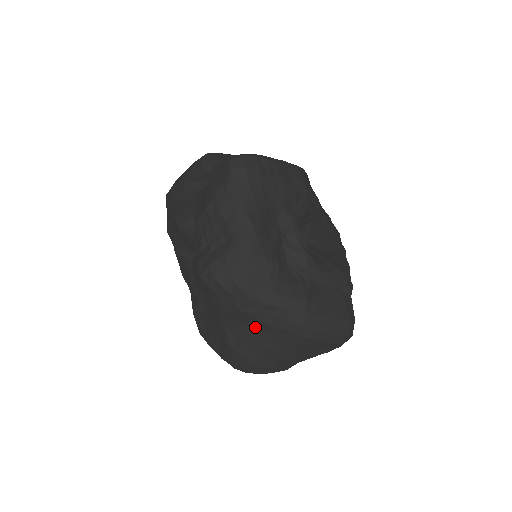
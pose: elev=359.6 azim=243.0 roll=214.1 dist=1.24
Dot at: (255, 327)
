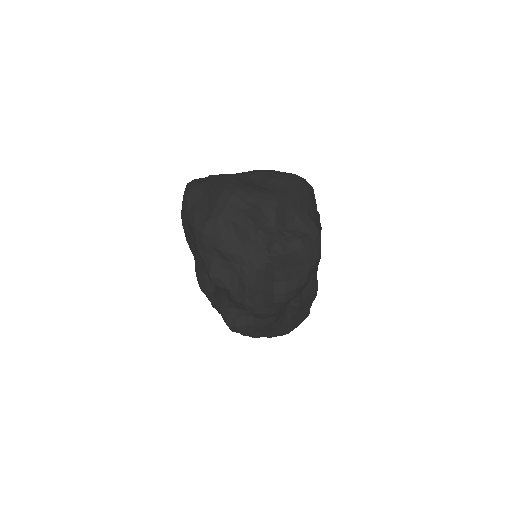
Dot at: occluded
